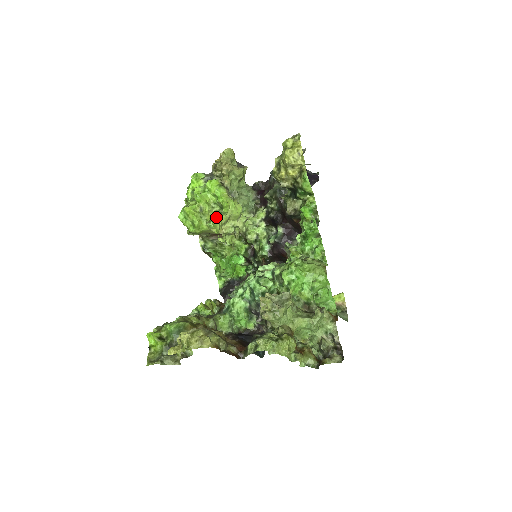
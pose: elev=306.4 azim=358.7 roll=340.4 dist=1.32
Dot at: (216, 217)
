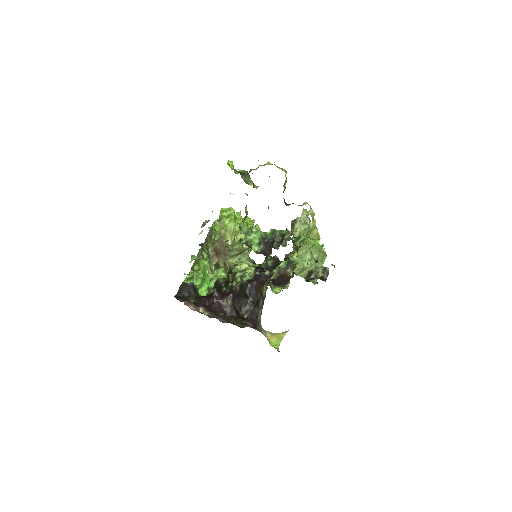
Dot at: occluded
